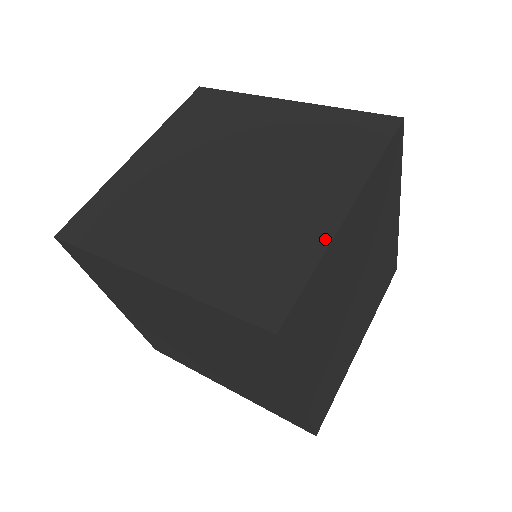
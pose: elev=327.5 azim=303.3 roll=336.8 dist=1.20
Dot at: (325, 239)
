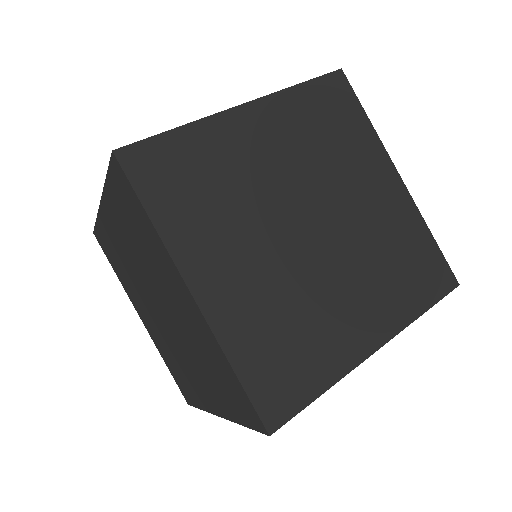
Dot at: (206, 408)
